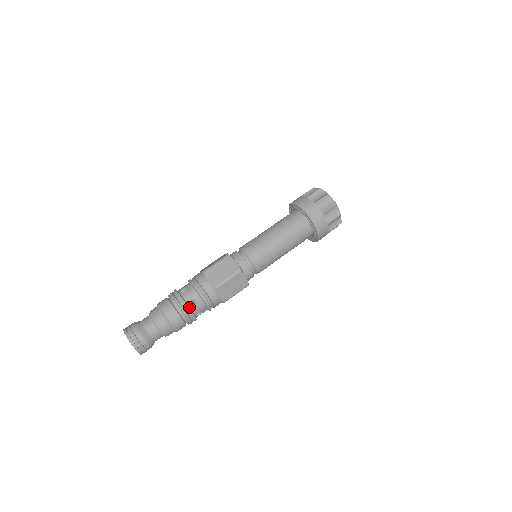
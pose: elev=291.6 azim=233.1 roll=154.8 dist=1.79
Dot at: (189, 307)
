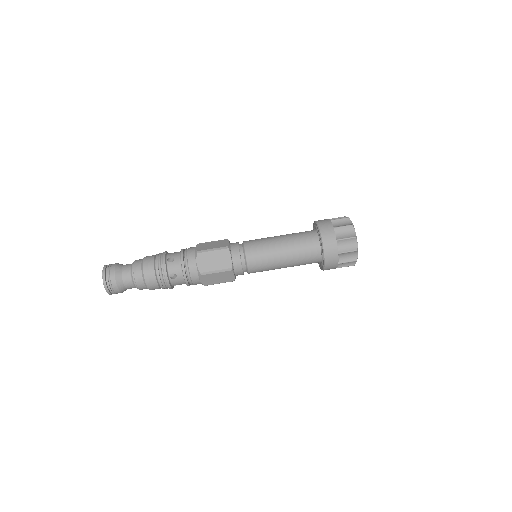
Dot at: (169, 278)
